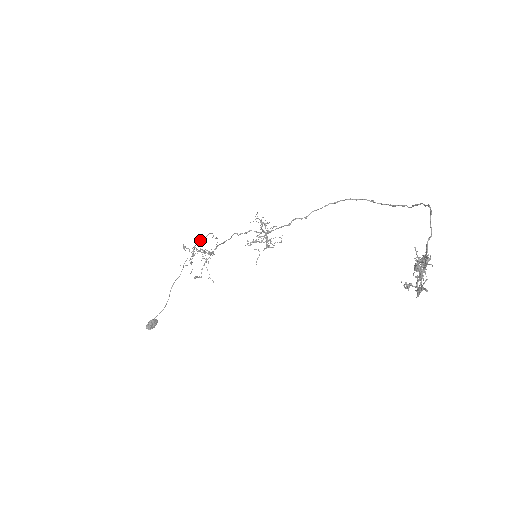
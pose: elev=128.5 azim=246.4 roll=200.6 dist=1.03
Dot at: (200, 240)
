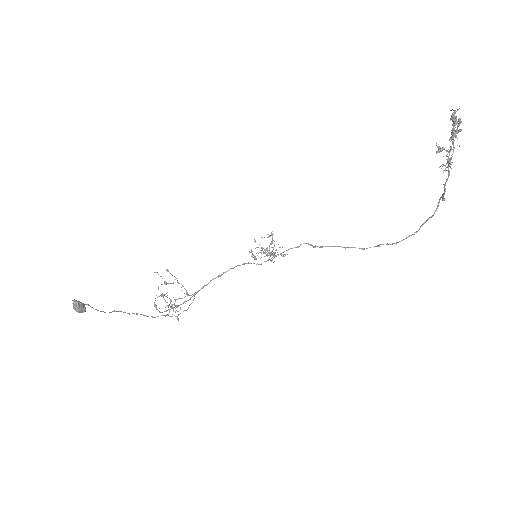
Dot at: (164, 315)
